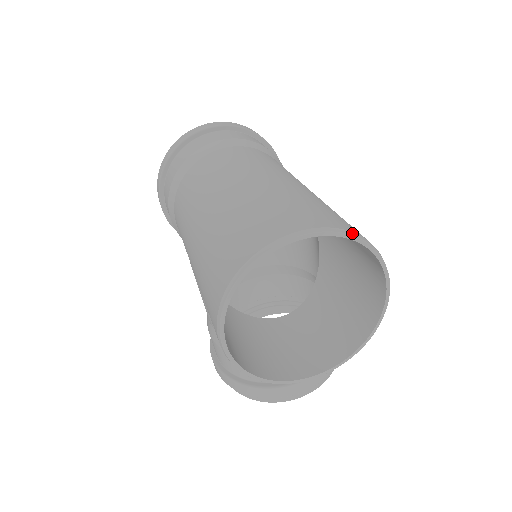
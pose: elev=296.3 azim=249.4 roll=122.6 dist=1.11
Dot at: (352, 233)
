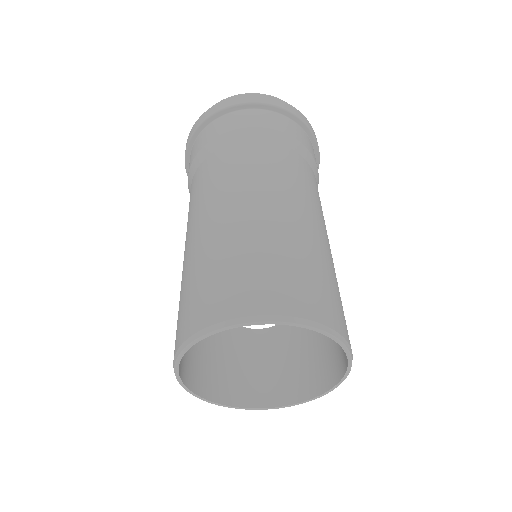
Dot at: (325, 328)
